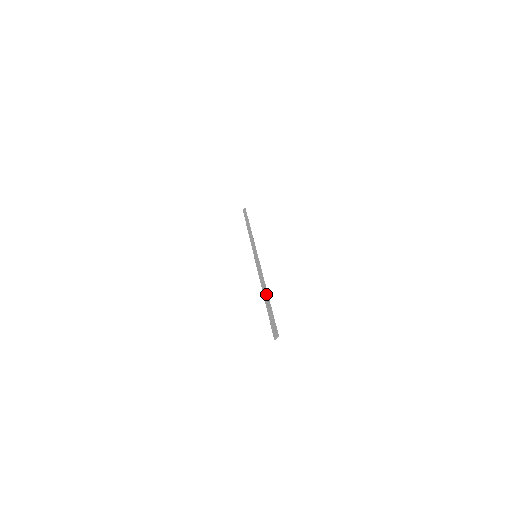
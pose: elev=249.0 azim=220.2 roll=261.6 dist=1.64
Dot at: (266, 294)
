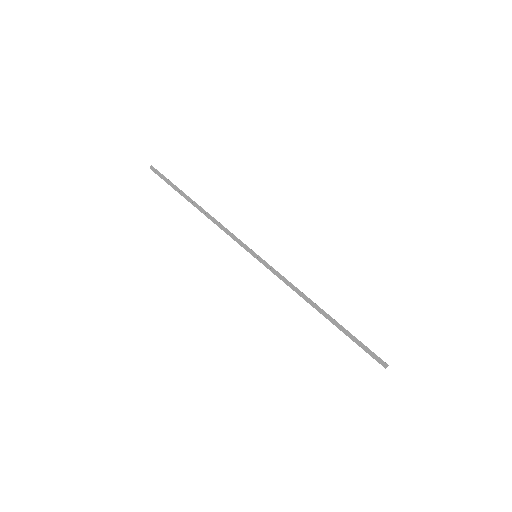
Dot at: (326, 315)
